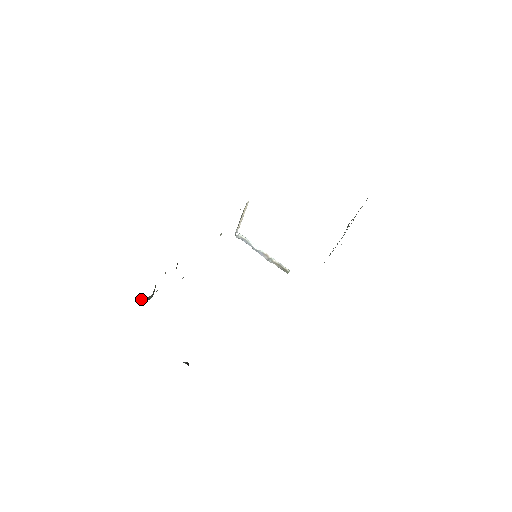
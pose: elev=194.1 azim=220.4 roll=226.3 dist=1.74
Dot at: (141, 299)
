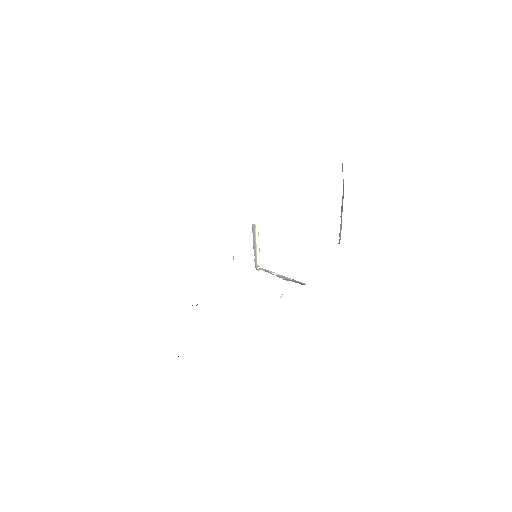
Dot at: occluded
